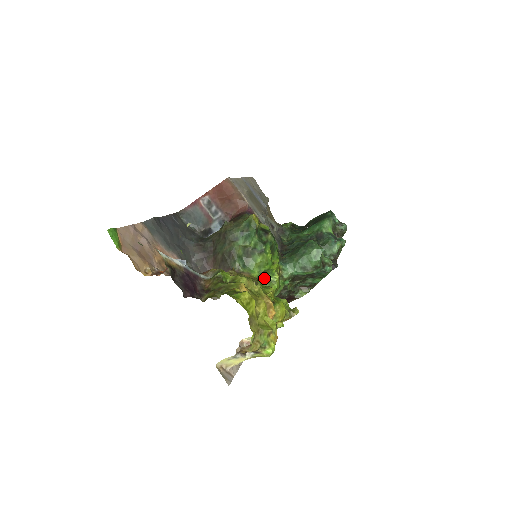
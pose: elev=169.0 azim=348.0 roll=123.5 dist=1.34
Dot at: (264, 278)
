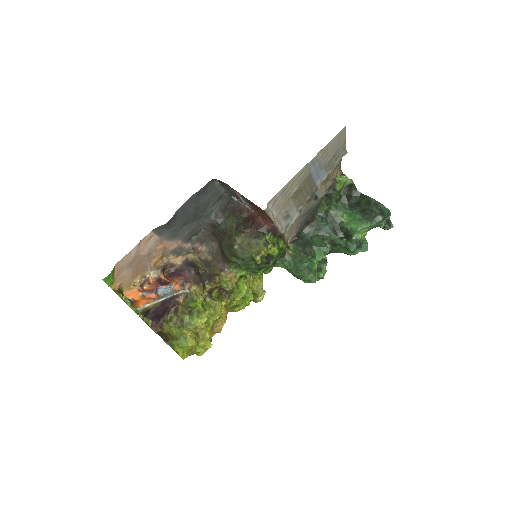
Dot at: occluded
